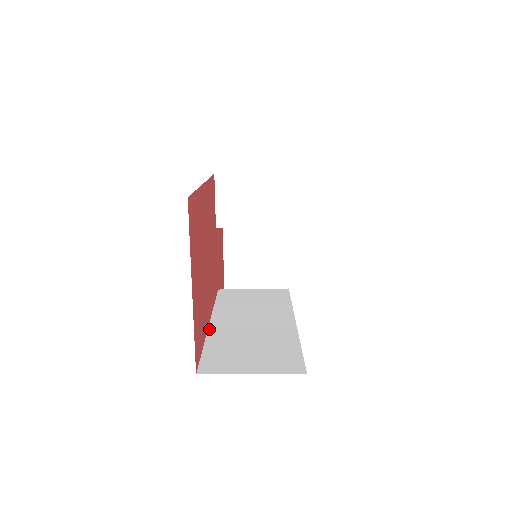
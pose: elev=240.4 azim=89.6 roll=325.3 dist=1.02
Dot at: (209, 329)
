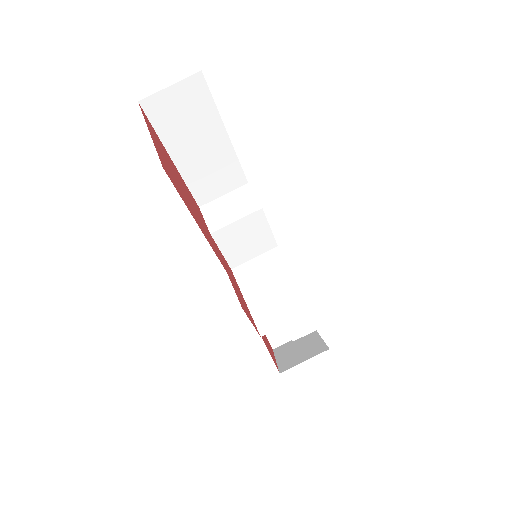
Dot at: occluded
